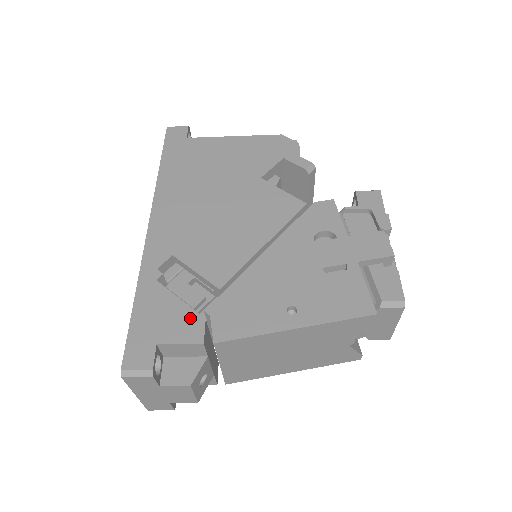
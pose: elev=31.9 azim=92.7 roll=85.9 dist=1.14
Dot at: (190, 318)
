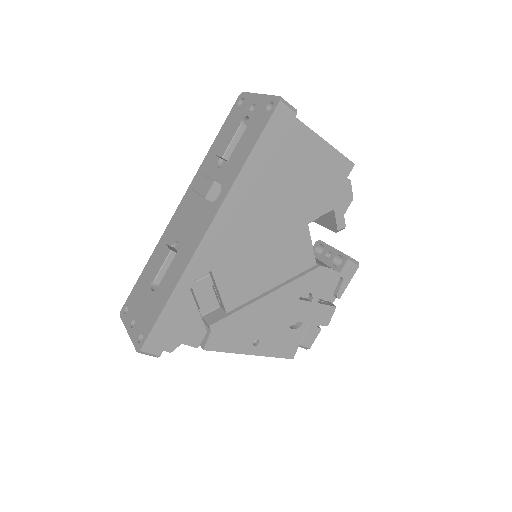
Dot at: (198, 328)
